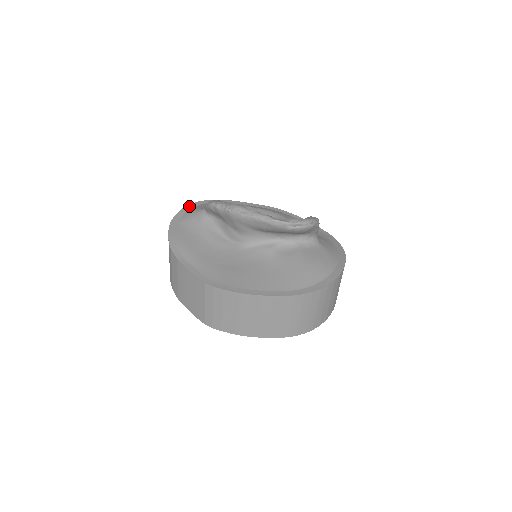
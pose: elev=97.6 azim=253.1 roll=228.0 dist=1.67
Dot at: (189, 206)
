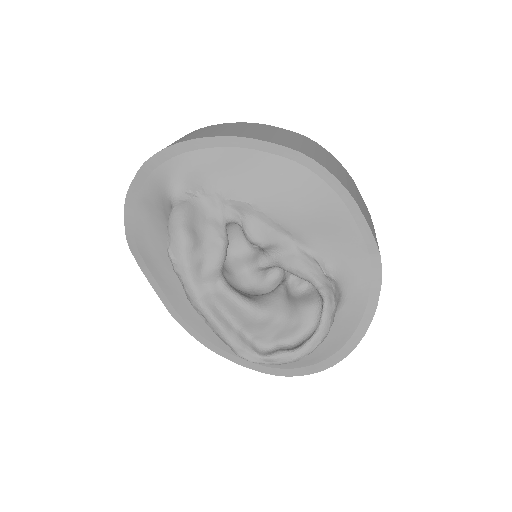
Dot at: (156, 159)
